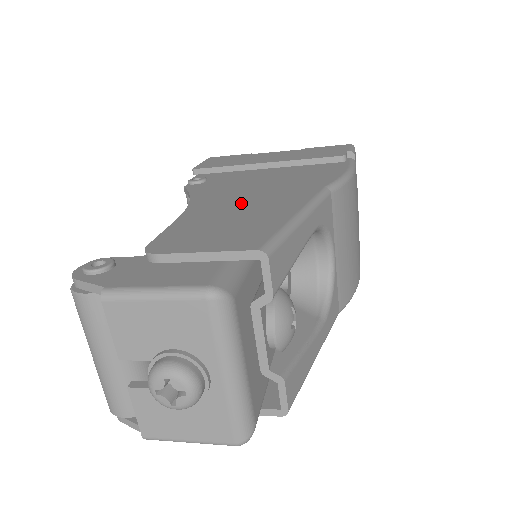
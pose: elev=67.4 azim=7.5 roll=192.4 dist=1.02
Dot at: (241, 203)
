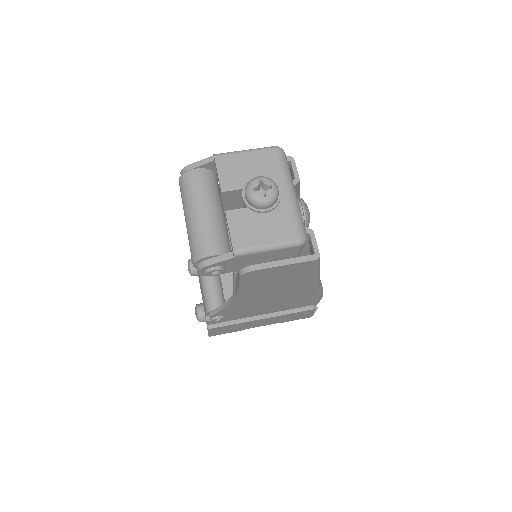
Dot at: occluded
